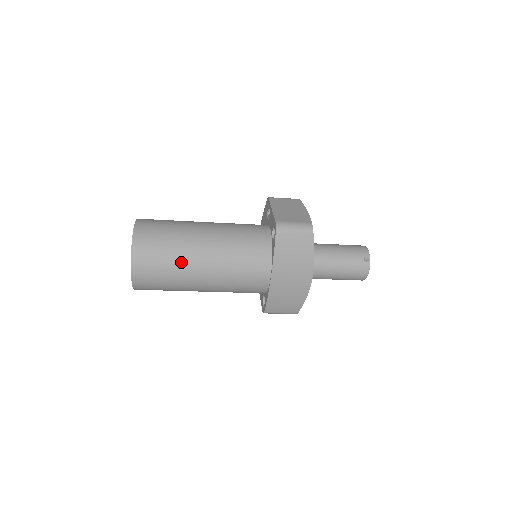
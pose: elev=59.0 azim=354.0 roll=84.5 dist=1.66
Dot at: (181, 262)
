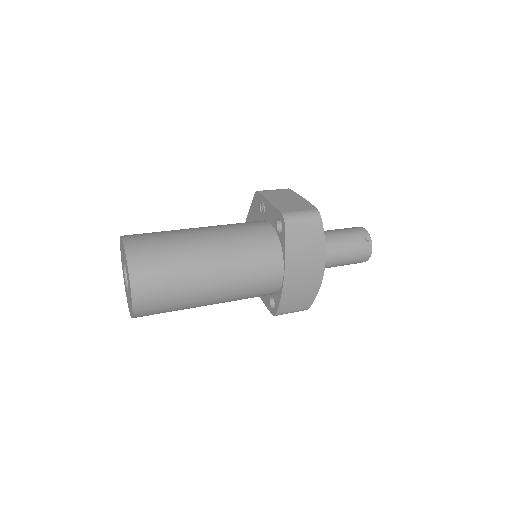
Dot at: (187, 275)
